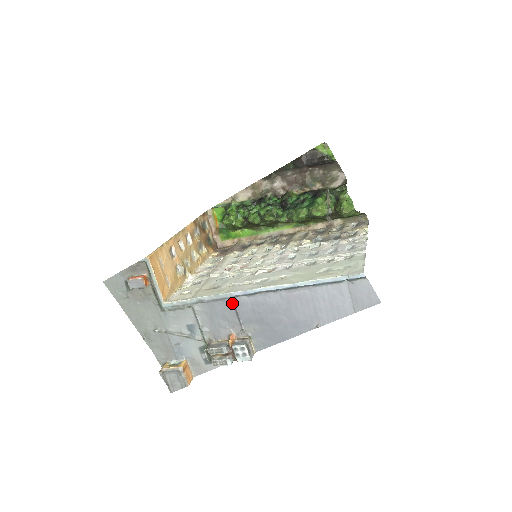
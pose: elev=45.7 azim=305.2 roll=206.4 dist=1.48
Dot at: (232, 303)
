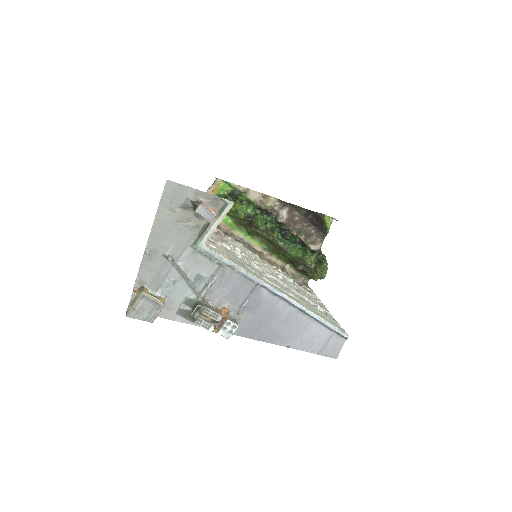
Dot at: (252, 287)
